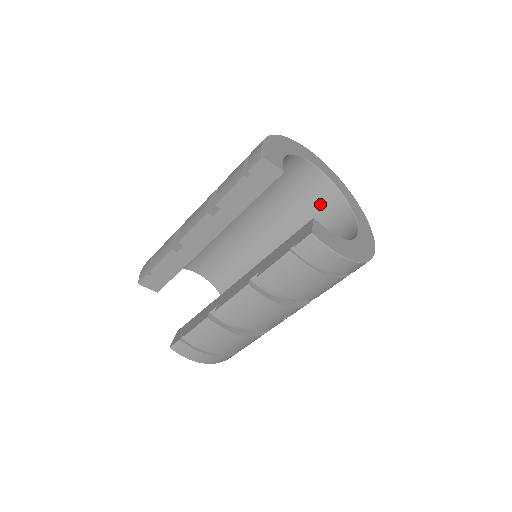
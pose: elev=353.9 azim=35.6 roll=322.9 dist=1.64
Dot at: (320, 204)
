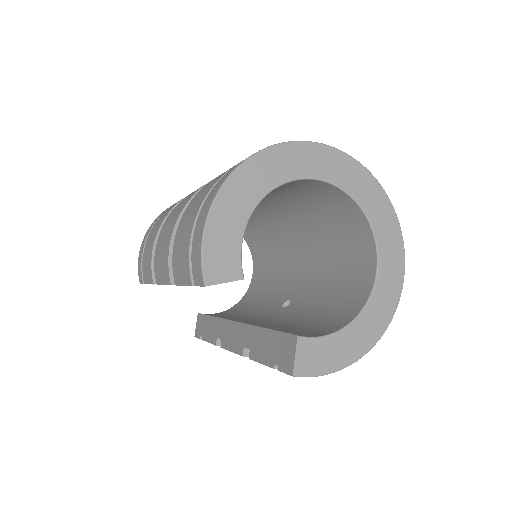
Dot at: (326, 201)
